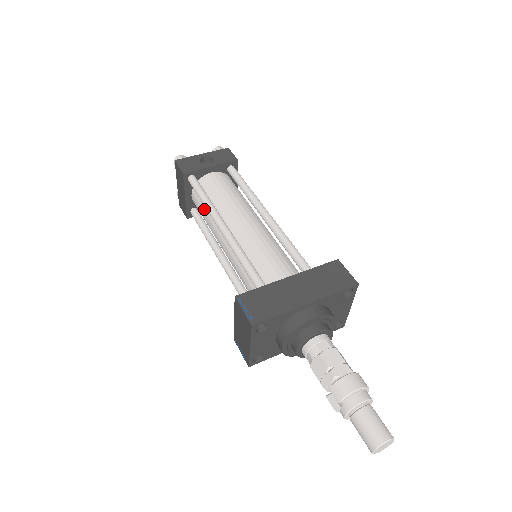
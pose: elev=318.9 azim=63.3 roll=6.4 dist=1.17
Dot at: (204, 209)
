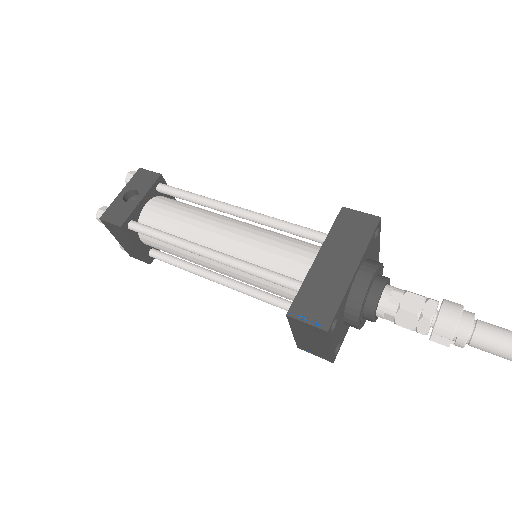
Dot at: (168, 246)
